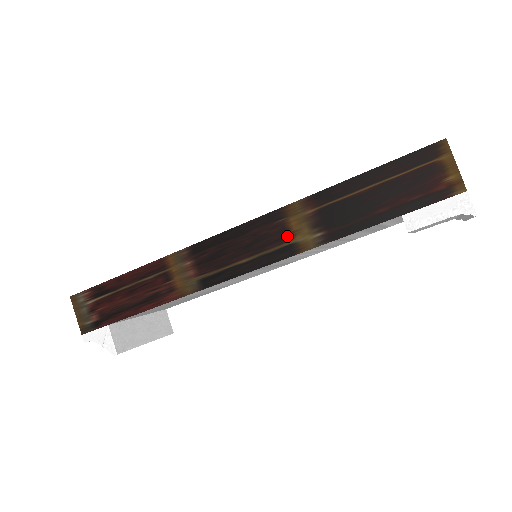
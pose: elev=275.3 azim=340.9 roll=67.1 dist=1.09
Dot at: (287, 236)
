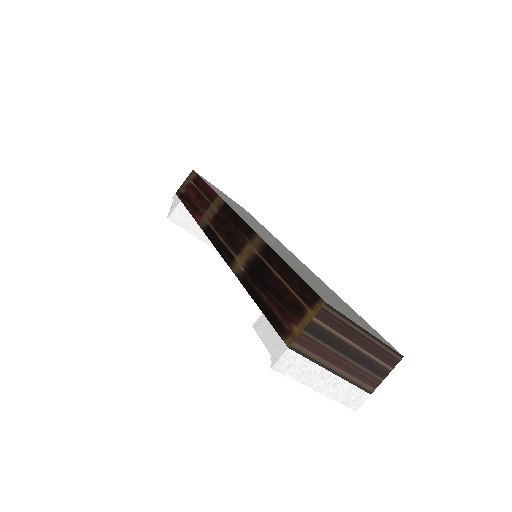
Dot at: (239, 251)
